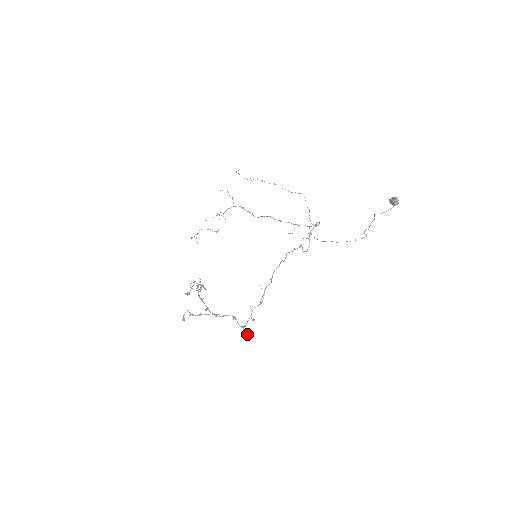
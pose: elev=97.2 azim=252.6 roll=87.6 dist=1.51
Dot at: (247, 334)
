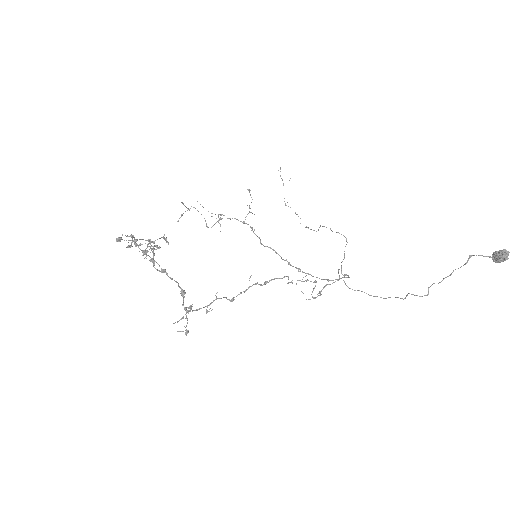
Dot at: occluded
